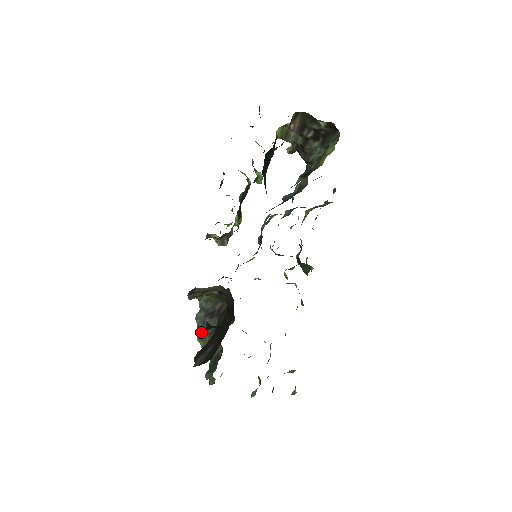
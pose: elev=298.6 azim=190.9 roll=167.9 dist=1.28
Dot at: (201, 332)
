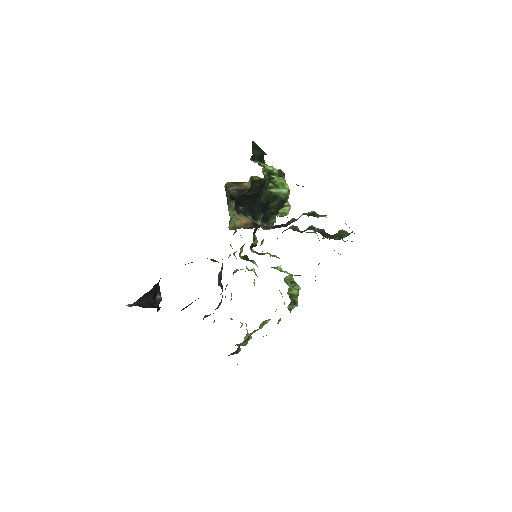
Dot at: occluded
